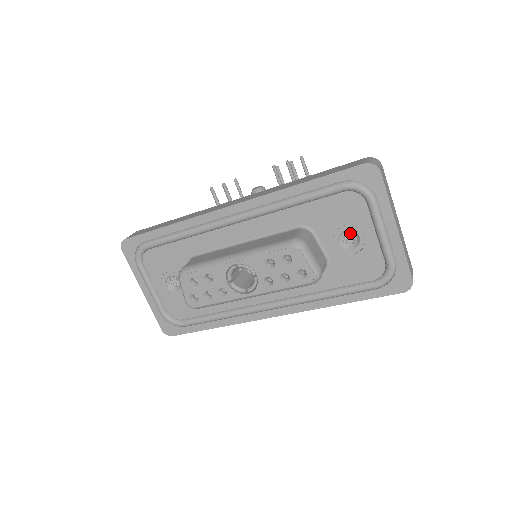
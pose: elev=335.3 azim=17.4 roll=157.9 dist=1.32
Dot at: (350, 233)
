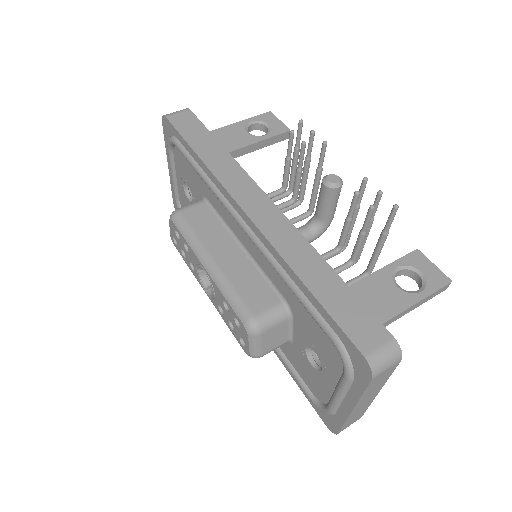
Dot at: occluded
